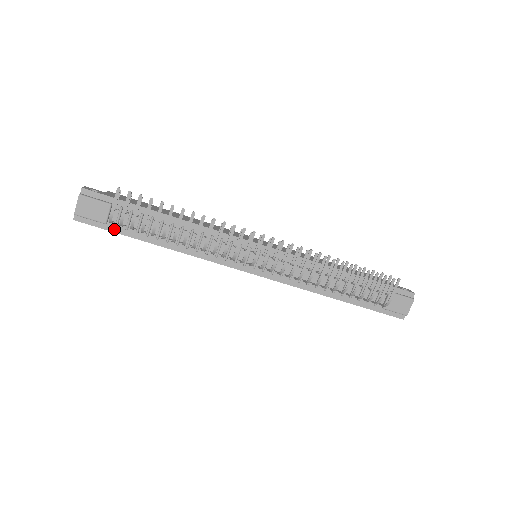
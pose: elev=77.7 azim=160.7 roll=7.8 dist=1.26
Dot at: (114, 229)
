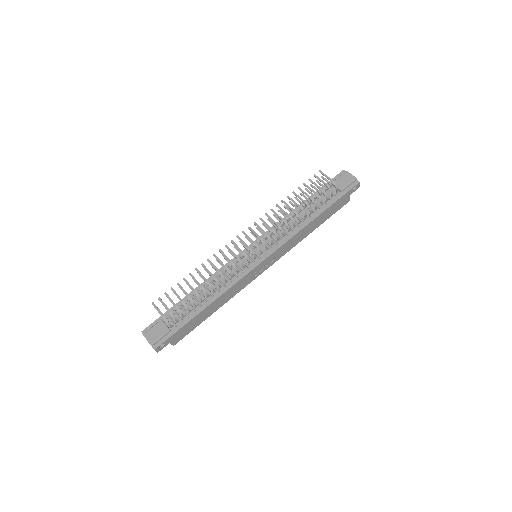
Dot at: (177, 329)
